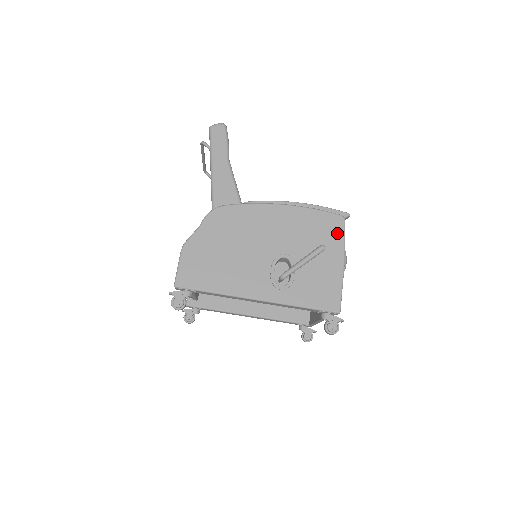
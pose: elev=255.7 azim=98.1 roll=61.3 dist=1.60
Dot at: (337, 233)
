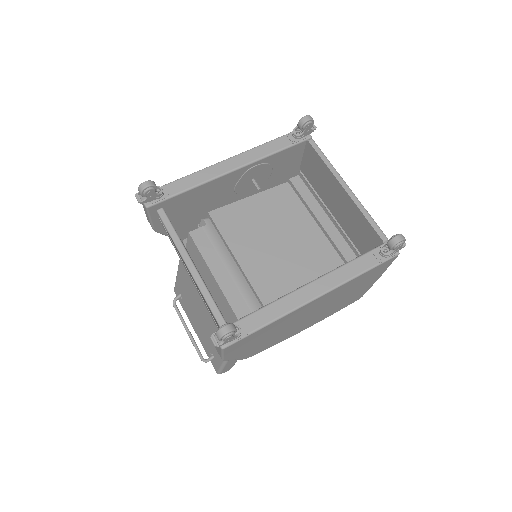
Dot at: occluded
